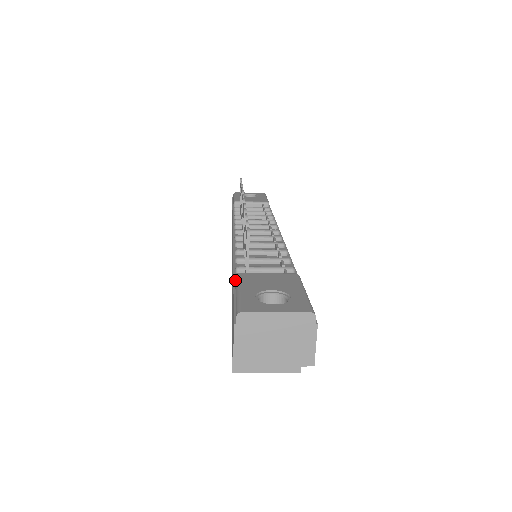
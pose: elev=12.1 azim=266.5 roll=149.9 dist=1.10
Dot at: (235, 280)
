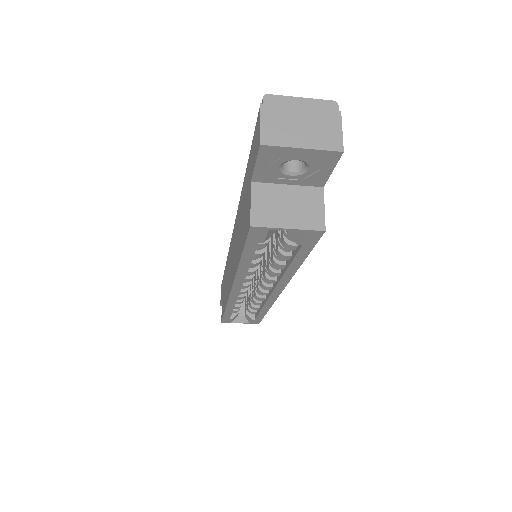
Dot at: occluded
